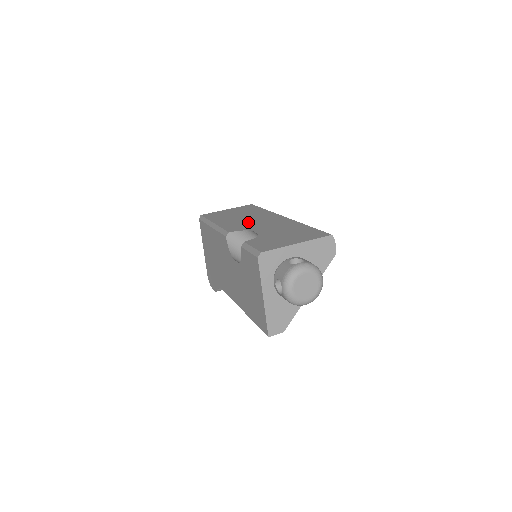
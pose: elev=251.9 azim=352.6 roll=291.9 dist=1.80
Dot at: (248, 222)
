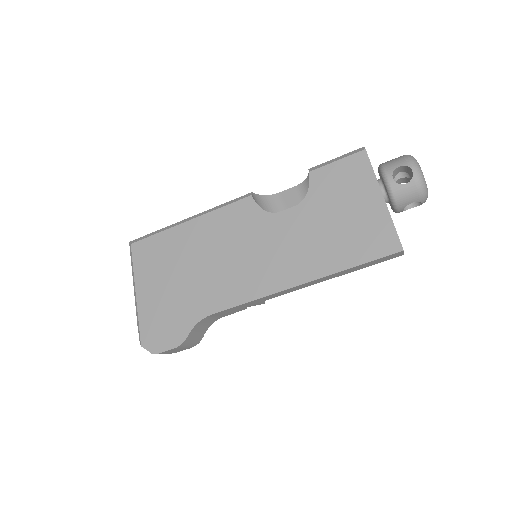
Dot at: occluded
